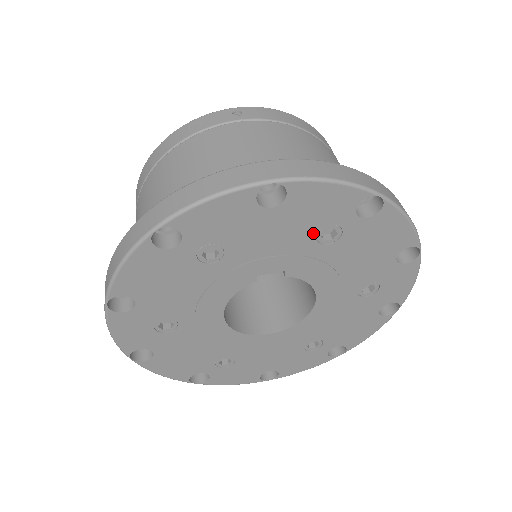
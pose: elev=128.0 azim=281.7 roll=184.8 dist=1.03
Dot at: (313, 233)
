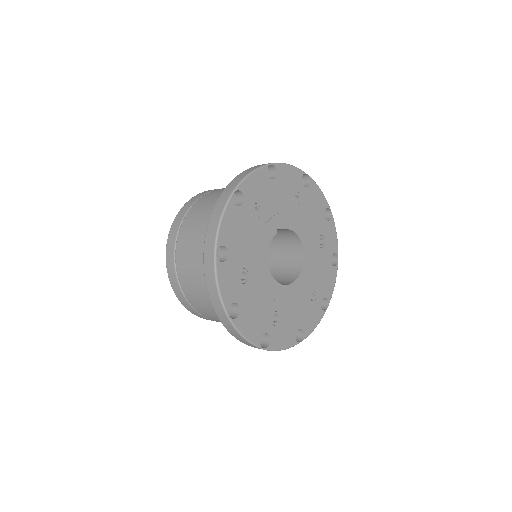
Dot at: (291, 197)
